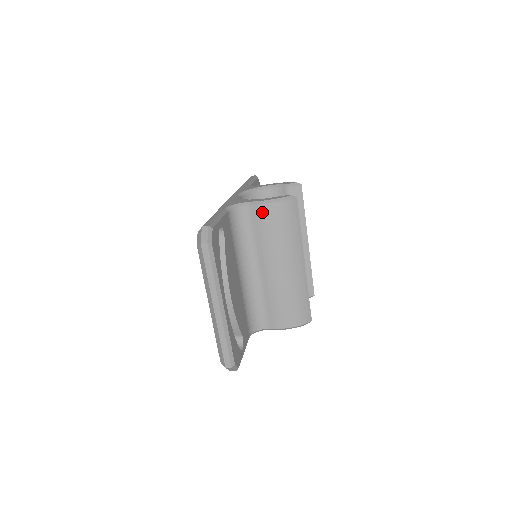
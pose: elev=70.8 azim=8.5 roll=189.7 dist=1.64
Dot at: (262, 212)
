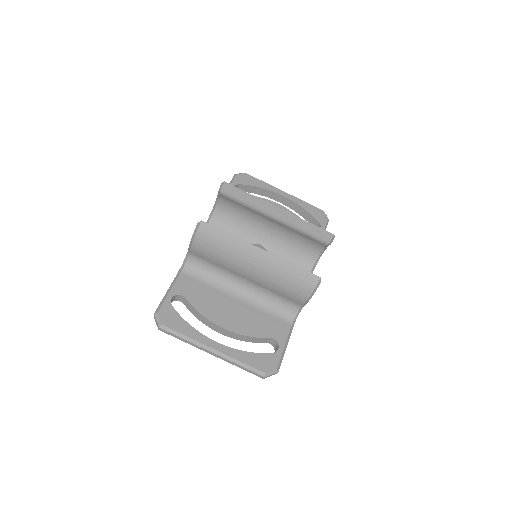
Dot at: (197, 251)
